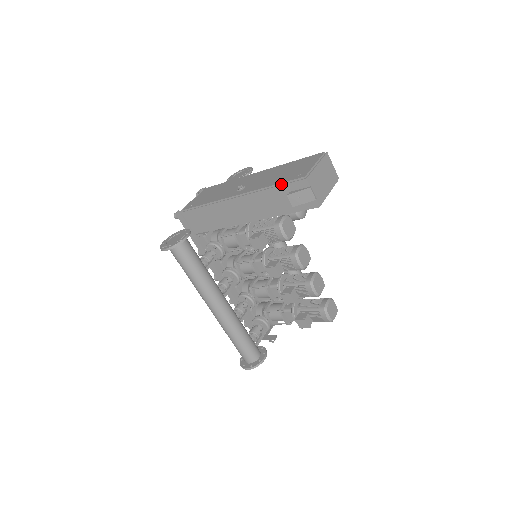
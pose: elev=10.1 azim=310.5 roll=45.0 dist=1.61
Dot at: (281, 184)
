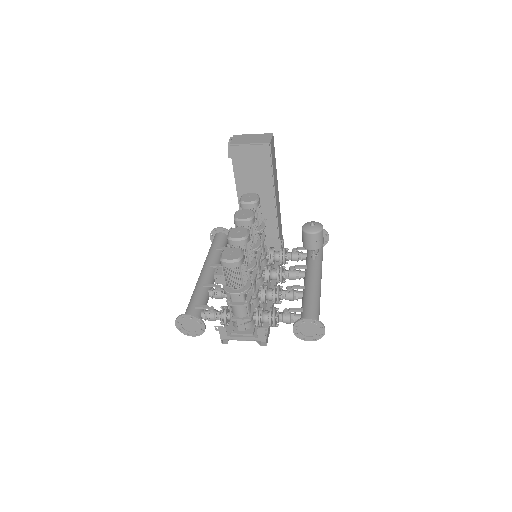
Dot at: occluded
